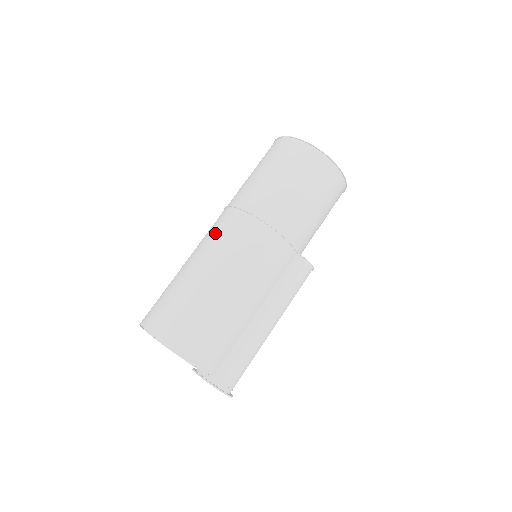
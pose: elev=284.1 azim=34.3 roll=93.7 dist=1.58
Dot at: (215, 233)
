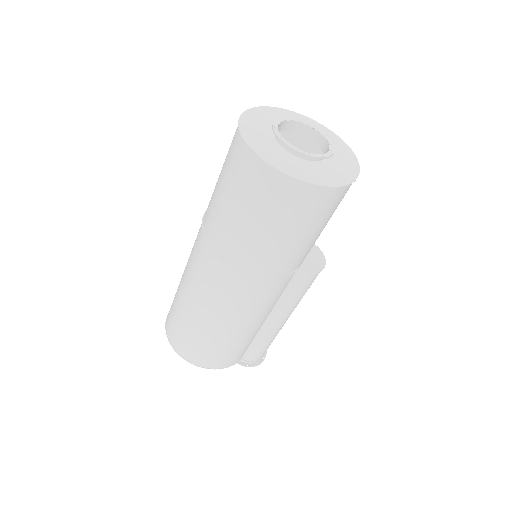
Dot at: (198, 269)
